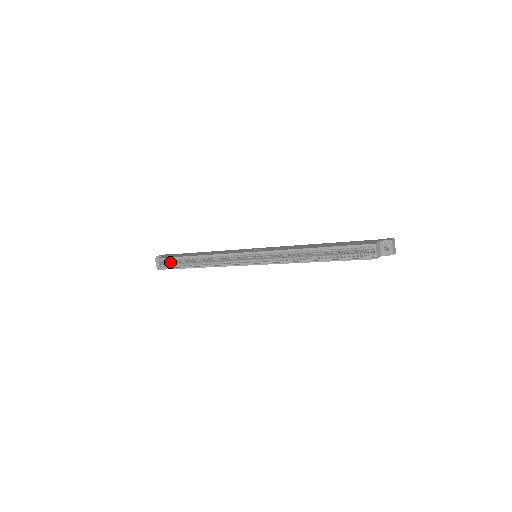
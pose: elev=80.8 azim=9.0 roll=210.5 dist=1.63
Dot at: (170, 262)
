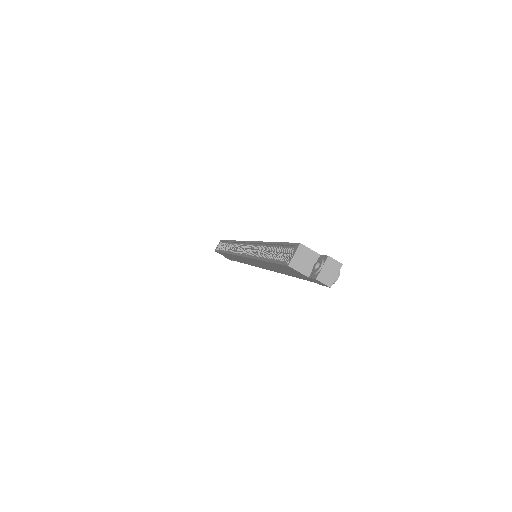
Dot at: (225, 248)
